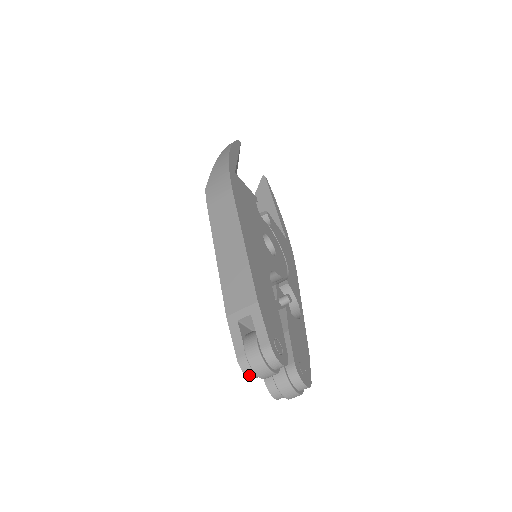
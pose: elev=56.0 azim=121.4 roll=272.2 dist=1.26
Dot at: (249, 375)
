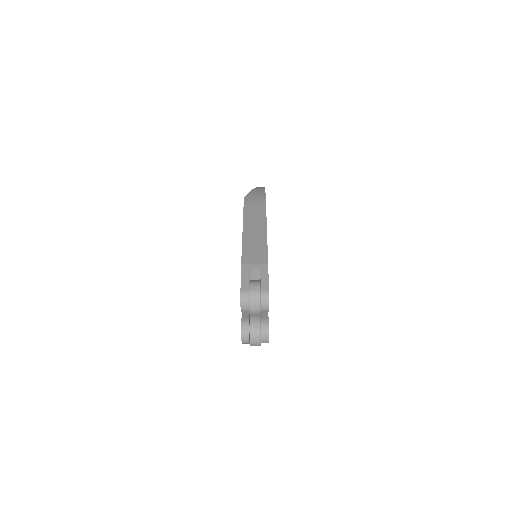
Dot at: (243, 304)
